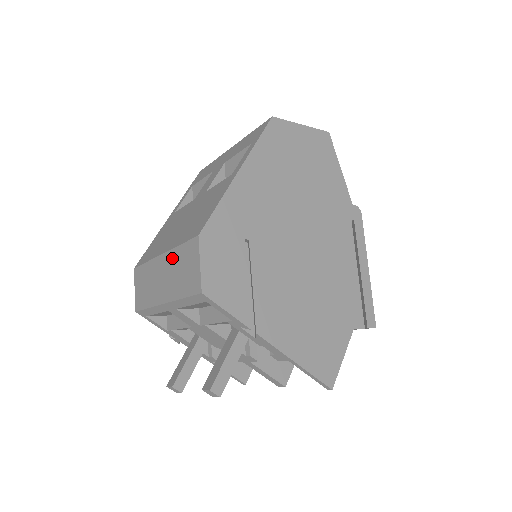
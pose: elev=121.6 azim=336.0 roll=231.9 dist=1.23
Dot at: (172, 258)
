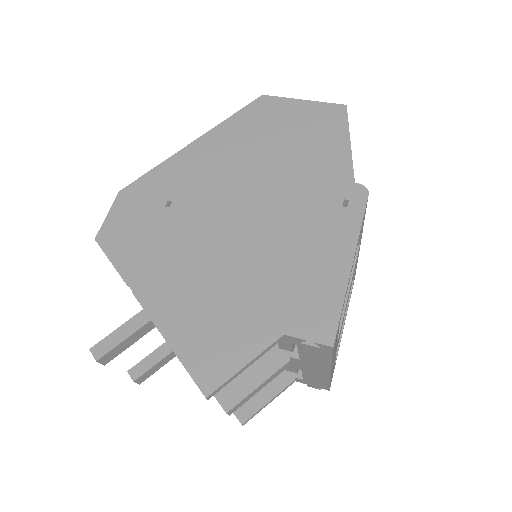
Dot at: occluded
